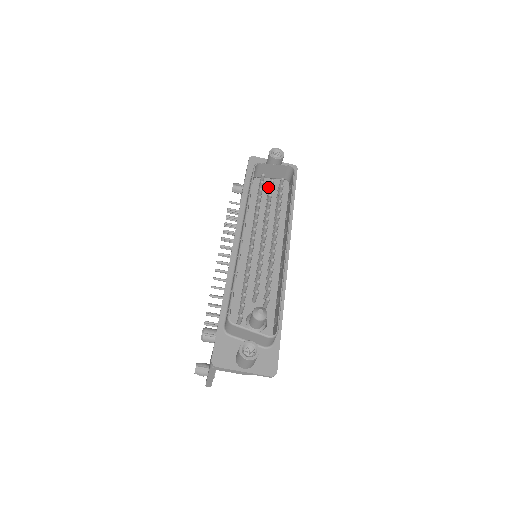
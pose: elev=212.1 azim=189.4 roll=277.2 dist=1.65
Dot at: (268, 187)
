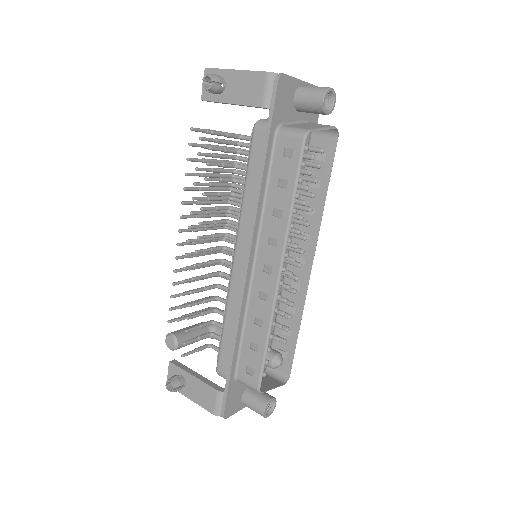
Dot at: occluded
